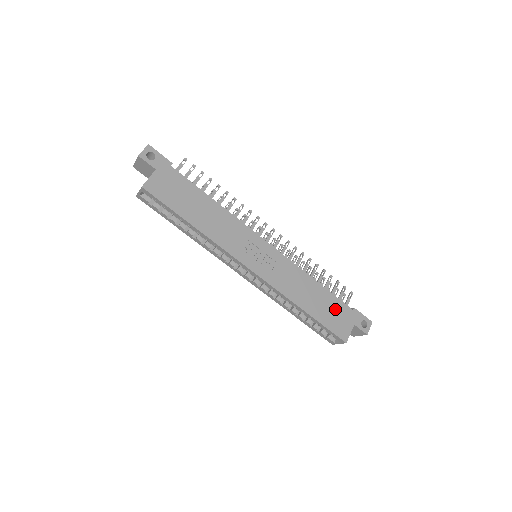
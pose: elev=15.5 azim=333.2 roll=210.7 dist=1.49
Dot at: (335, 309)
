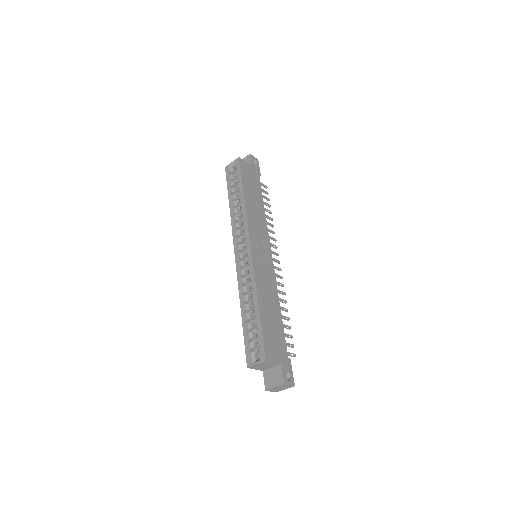
Dot at: (277, 337)
